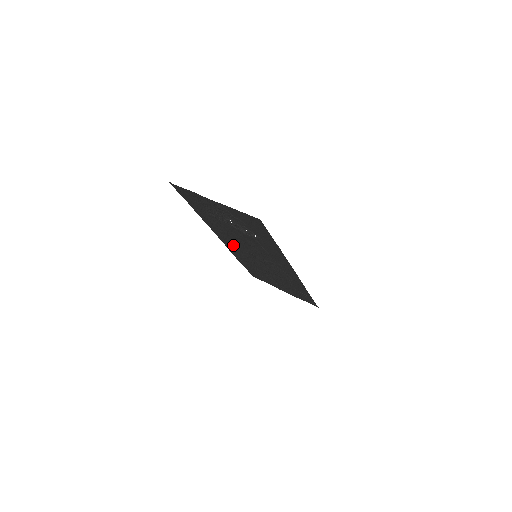
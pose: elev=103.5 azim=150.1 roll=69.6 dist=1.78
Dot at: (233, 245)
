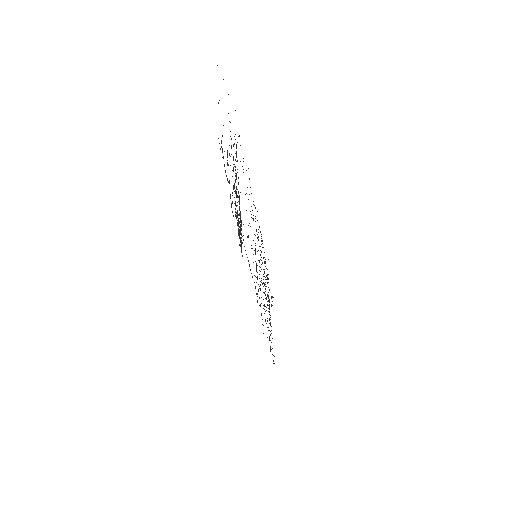
Dot at: occluded
